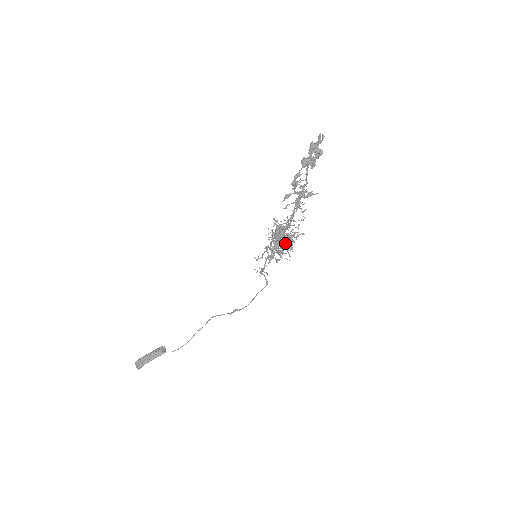
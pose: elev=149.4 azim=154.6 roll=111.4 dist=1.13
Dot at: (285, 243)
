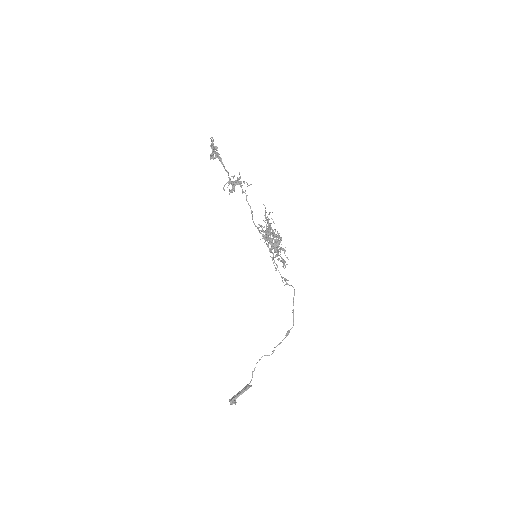
Dot at: (268, 236)
